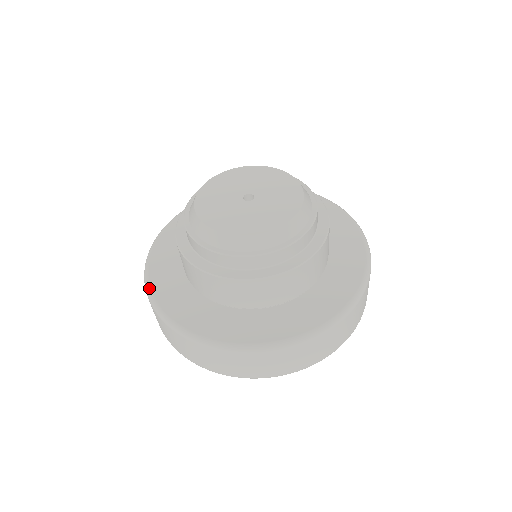
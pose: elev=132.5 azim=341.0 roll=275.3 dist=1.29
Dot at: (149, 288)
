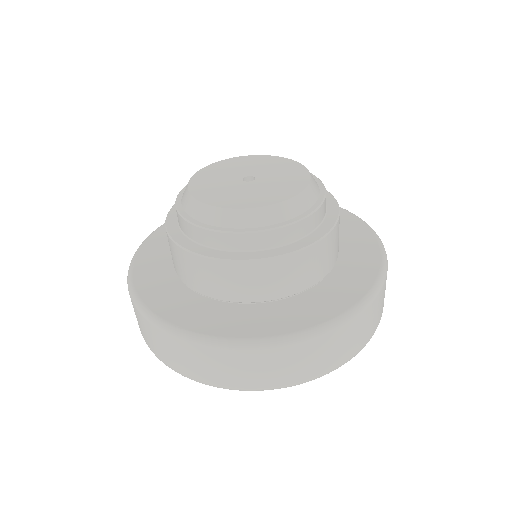
Dot at: (131, 274)
